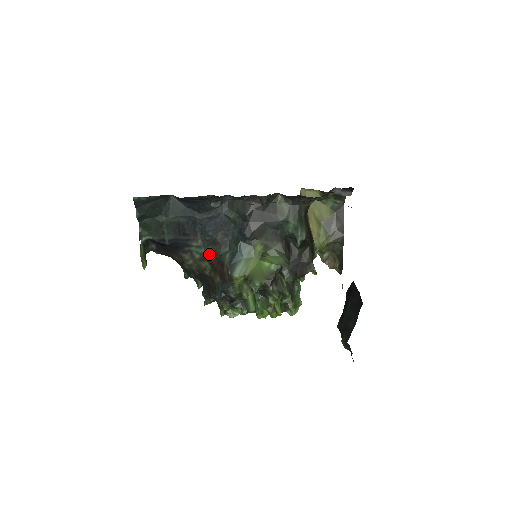
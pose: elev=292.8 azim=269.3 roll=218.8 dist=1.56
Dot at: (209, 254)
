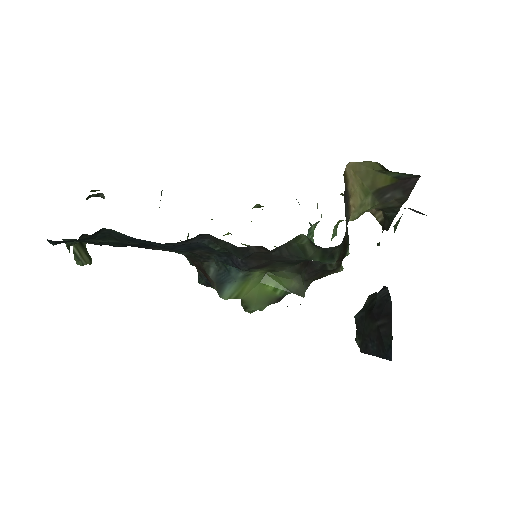
Dot at: (184, 254)
